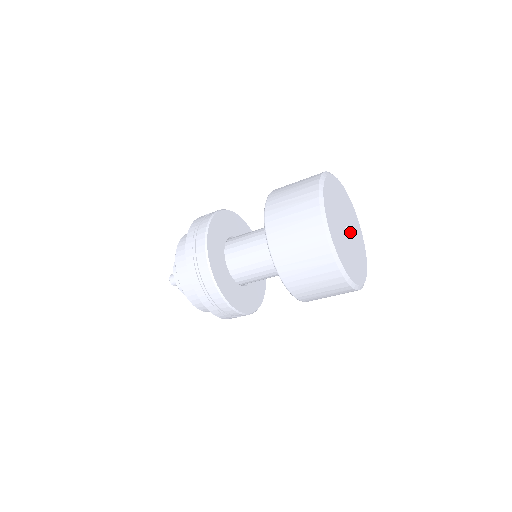
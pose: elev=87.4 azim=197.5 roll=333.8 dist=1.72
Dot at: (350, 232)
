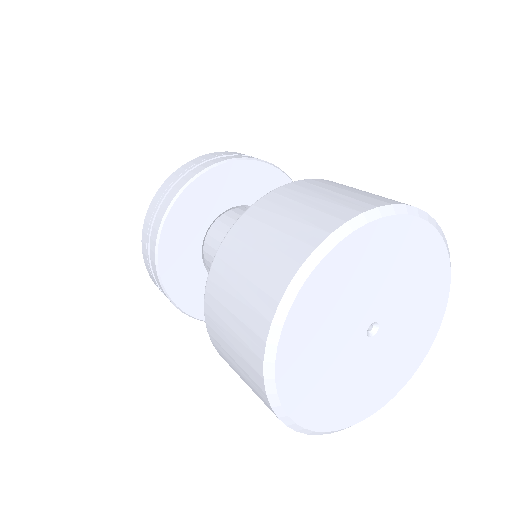
Dot at: (377, 342)
